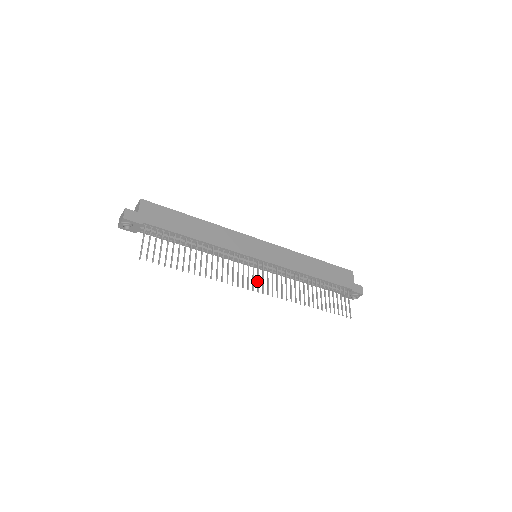
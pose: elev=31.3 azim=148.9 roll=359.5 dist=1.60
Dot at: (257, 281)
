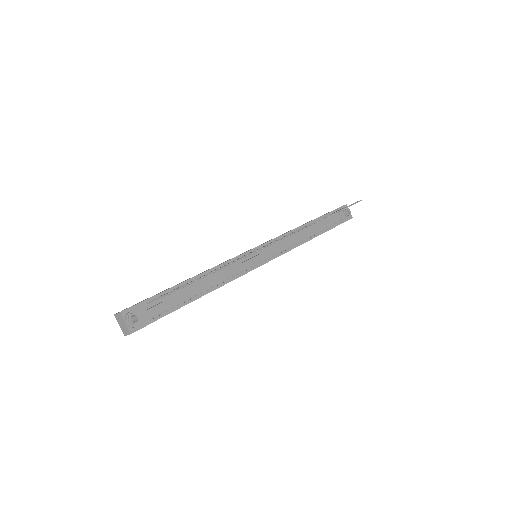
Dot at: occluded
